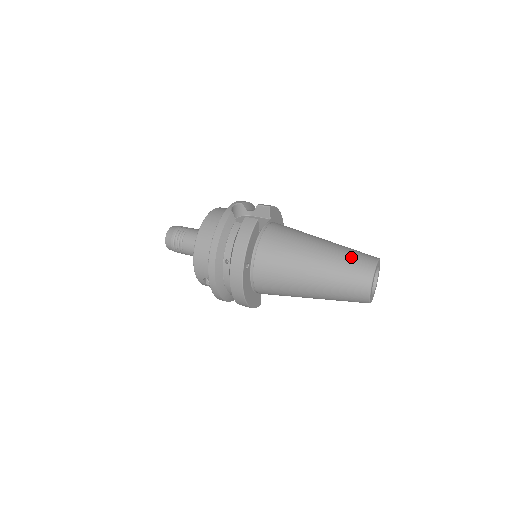
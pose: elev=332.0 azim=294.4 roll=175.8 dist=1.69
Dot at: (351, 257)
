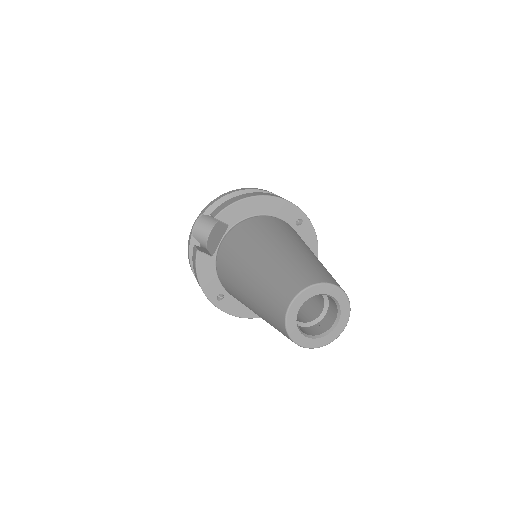
Dot at: (268, 296)
